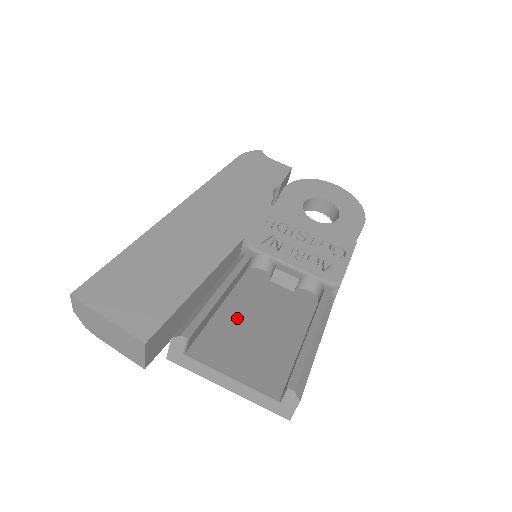
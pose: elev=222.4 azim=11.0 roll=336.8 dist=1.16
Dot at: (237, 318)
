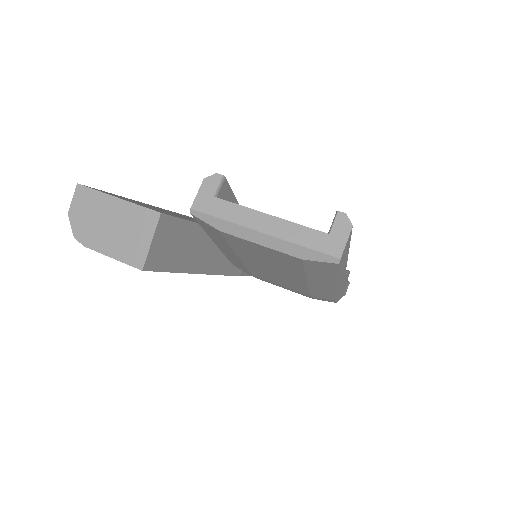
Dot at: occluded
